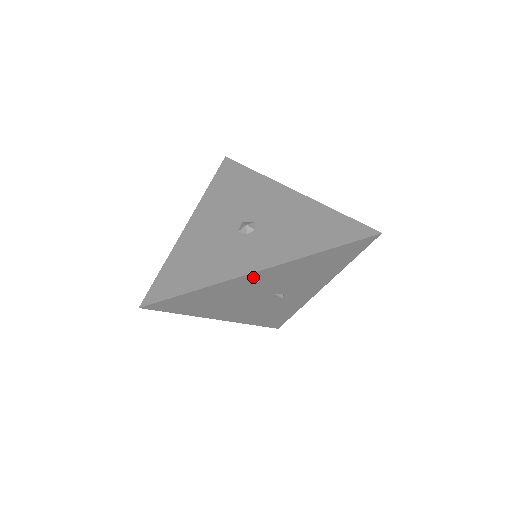
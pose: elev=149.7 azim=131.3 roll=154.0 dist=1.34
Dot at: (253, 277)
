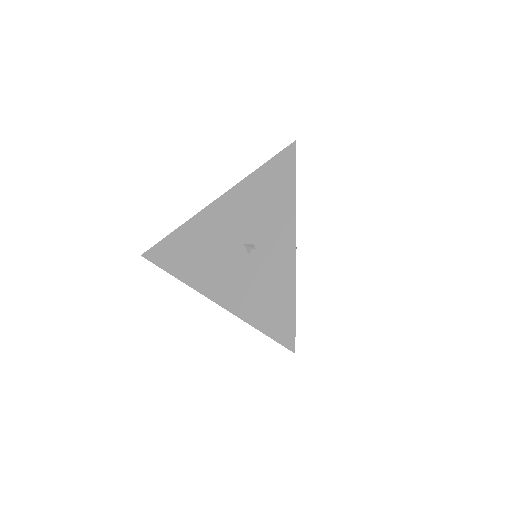
Dot at: (213, 212)
